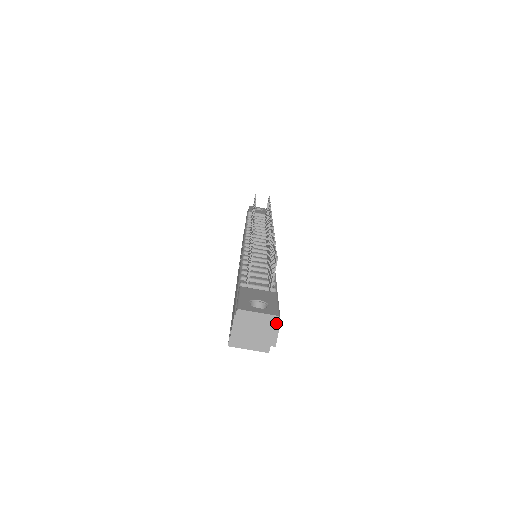
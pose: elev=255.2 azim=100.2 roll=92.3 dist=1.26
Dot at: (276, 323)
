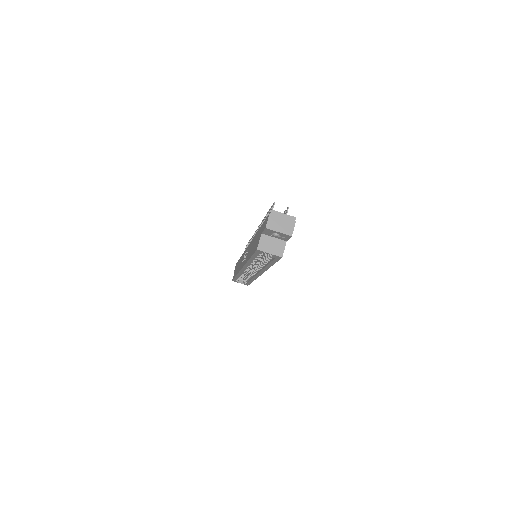
Dot at: (293, 221)
